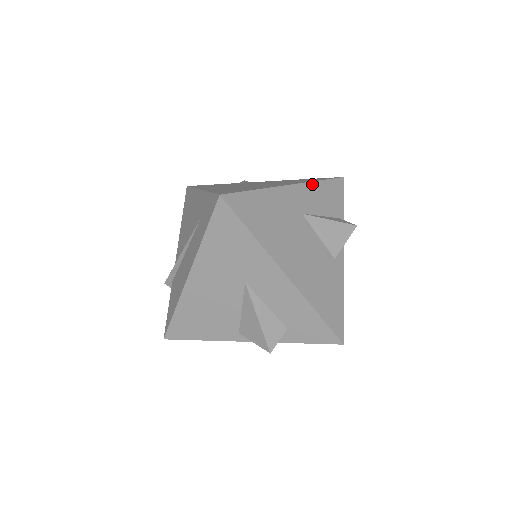
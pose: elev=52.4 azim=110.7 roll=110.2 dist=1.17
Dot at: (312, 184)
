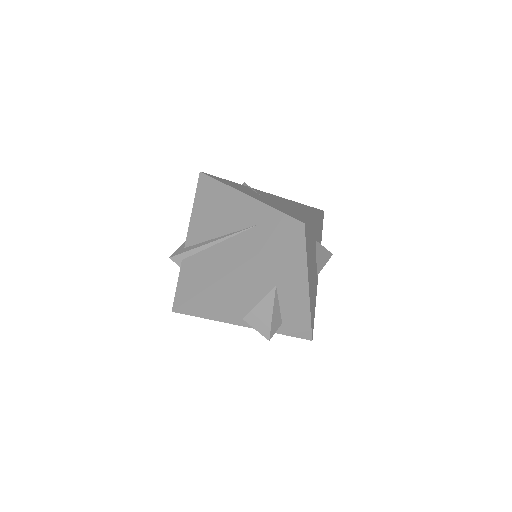
Dot at: (319, 216)
